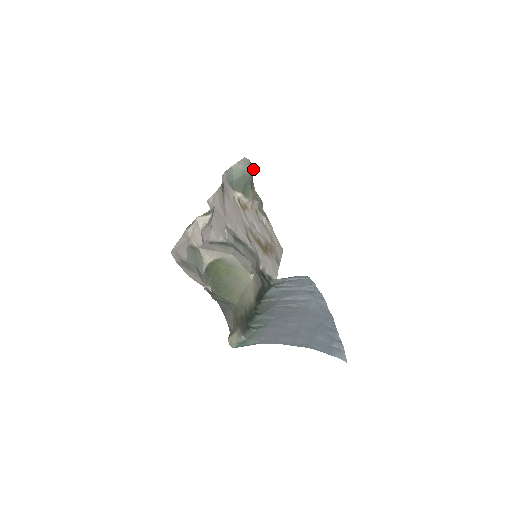
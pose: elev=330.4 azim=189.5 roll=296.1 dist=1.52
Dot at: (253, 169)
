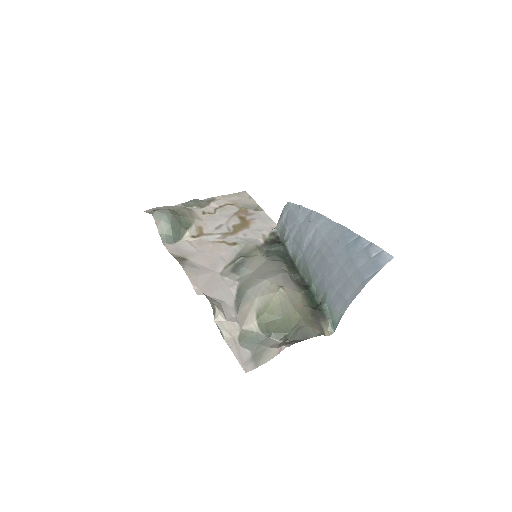
Dot at: (167, 210)
